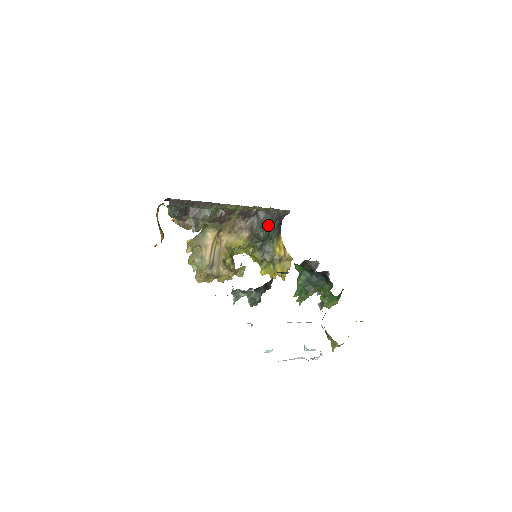
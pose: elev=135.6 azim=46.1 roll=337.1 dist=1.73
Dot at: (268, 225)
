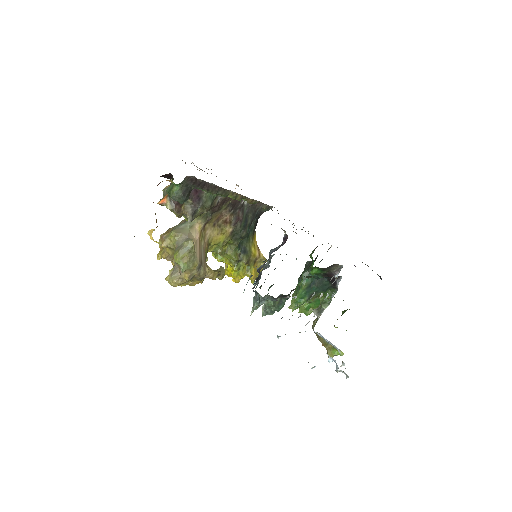
Dot at: (251, 221)
